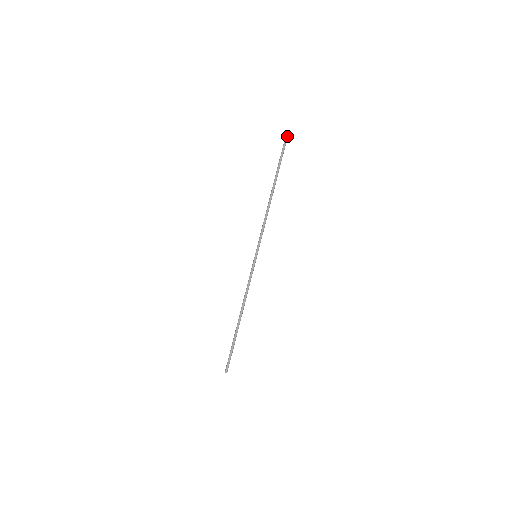
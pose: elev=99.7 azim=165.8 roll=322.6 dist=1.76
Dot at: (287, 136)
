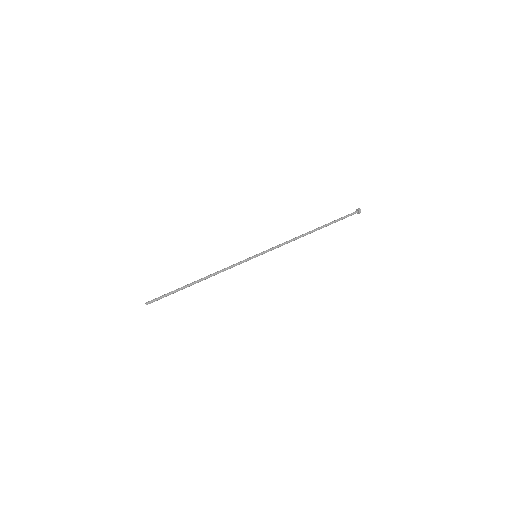
Dot at: (357, 211)
